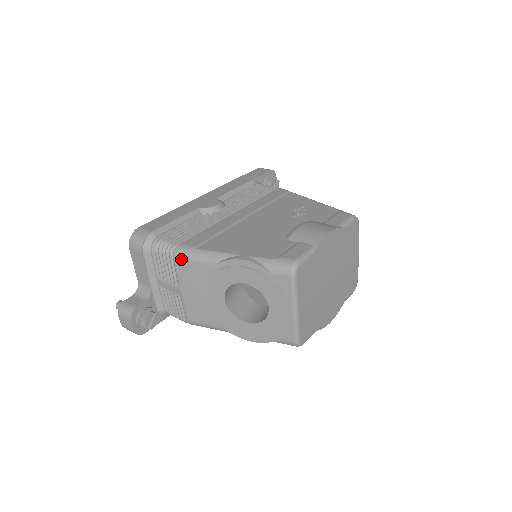
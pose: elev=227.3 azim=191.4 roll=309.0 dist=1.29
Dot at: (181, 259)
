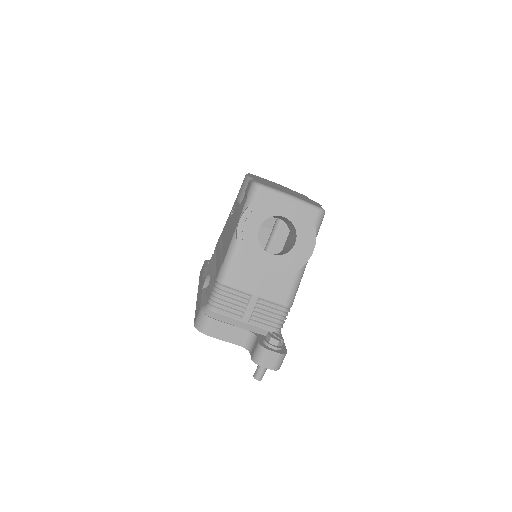
Dot at: (227, 278)
